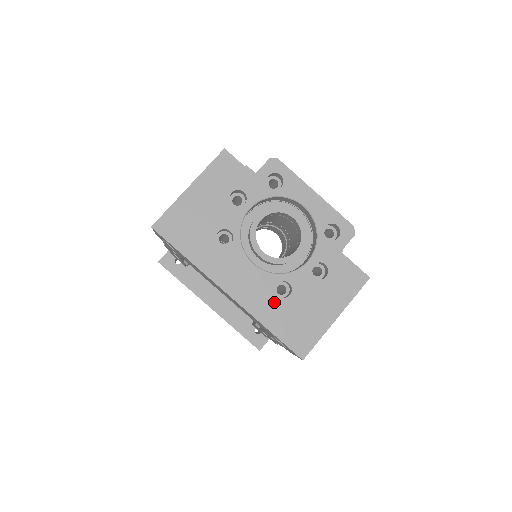
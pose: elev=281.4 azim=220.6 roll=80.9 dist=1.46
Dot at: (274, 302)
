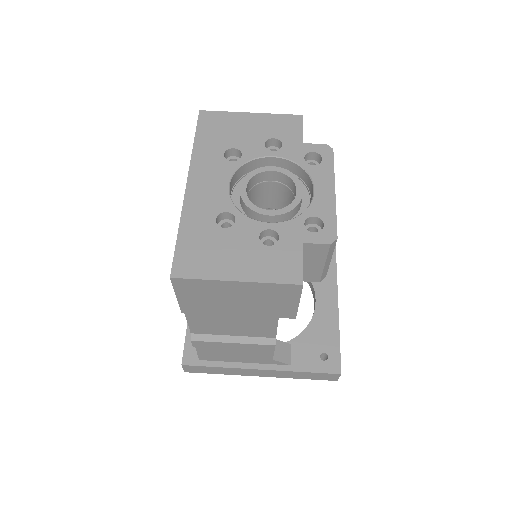
Dot at: (208, 220)
